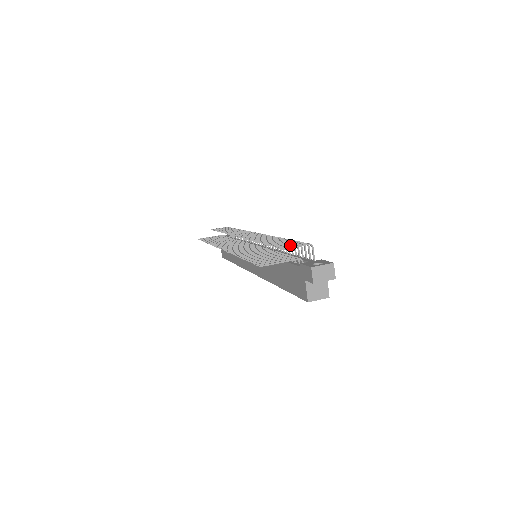
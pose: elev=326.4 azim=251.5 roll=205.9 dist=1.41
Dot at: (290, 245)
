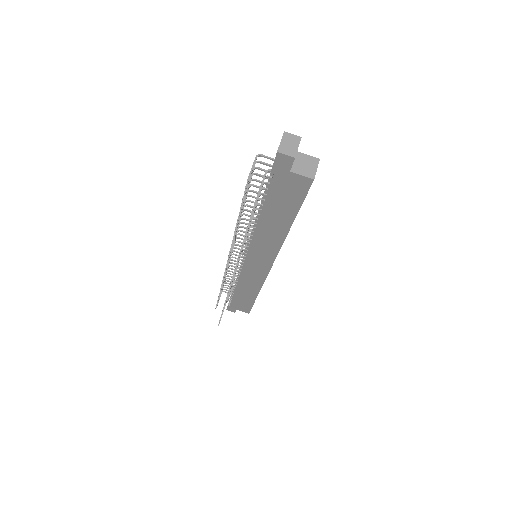
Dot at: occluded
